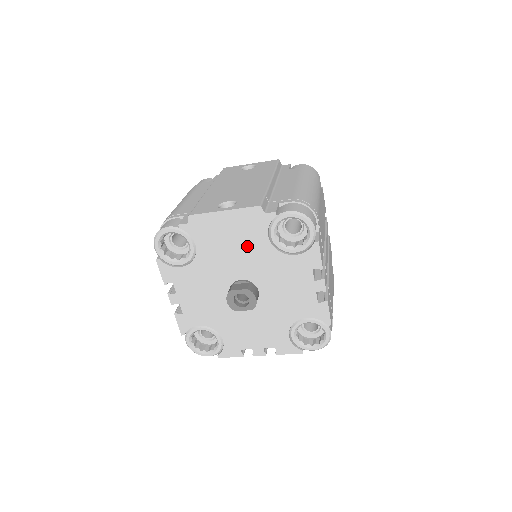
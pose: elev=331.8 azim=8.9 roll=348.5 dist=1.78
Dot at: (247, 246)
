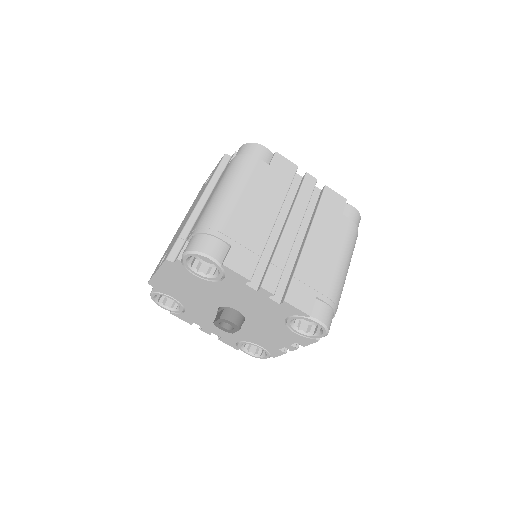
Dot at: (194, 286)
